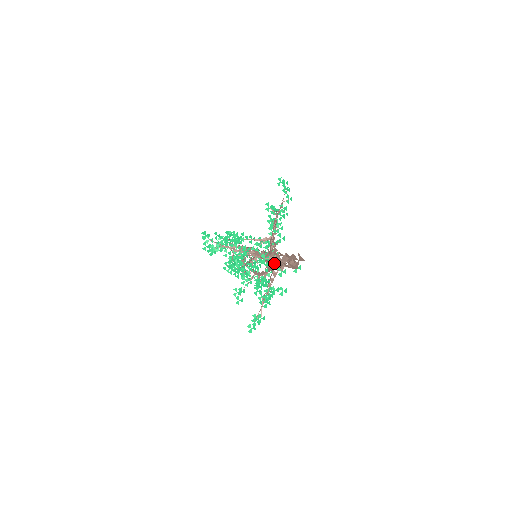
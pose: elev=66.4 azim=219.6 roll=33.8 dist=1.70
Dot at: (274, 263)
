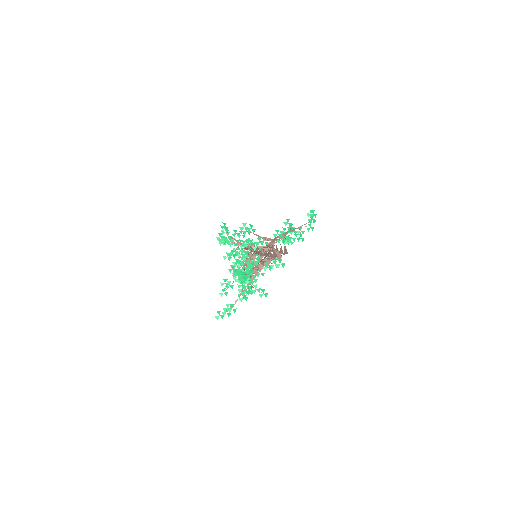
Dot at: occluded
